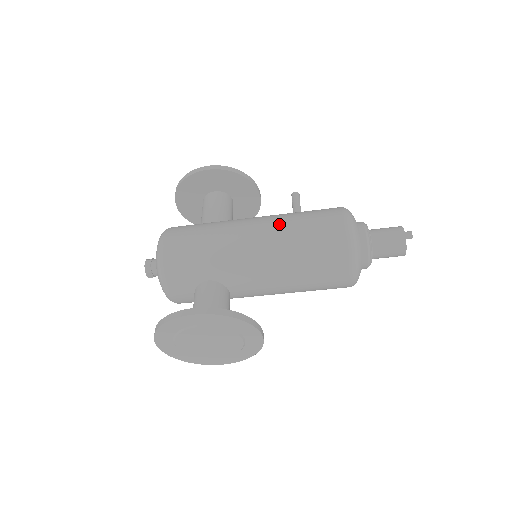
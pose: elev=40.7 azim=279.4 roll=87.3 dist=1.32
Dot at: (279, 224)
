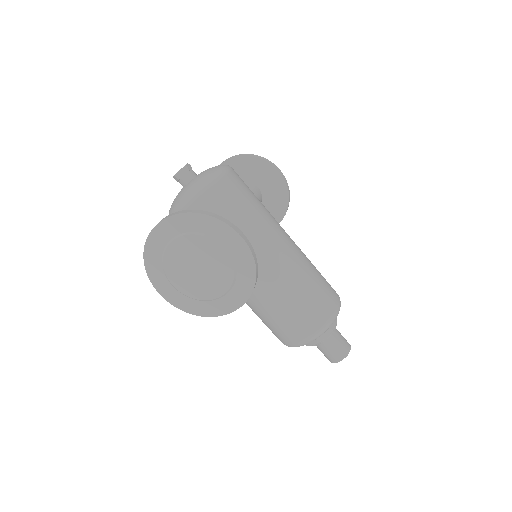
Dot at: (304, 255)
